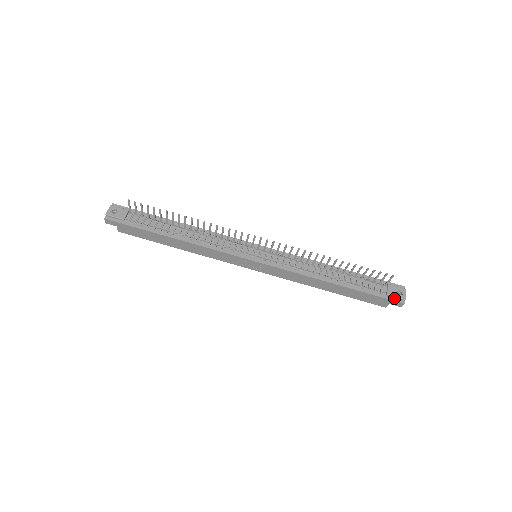
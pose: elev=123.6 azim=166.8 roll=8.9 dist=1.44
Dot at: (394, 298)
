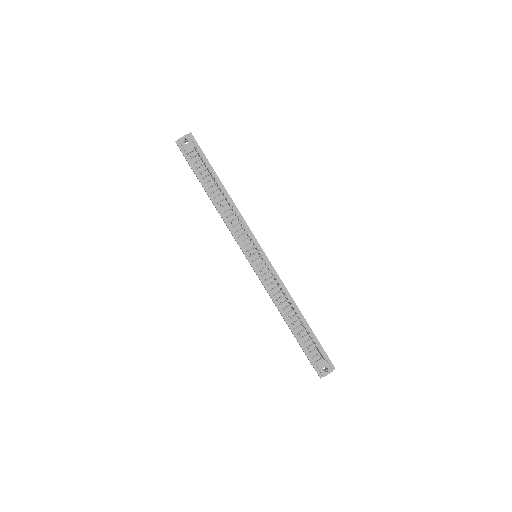
Dot at: (318, 369)
